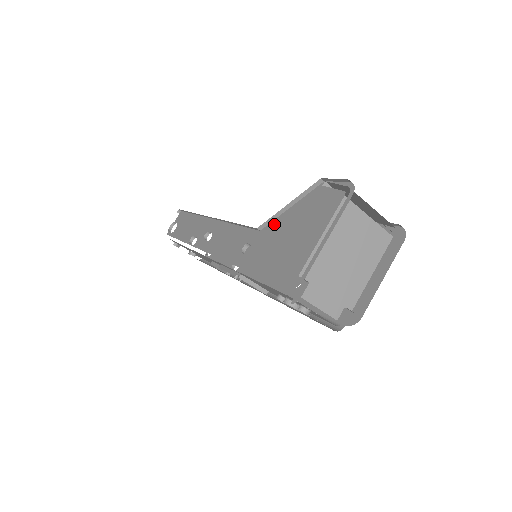
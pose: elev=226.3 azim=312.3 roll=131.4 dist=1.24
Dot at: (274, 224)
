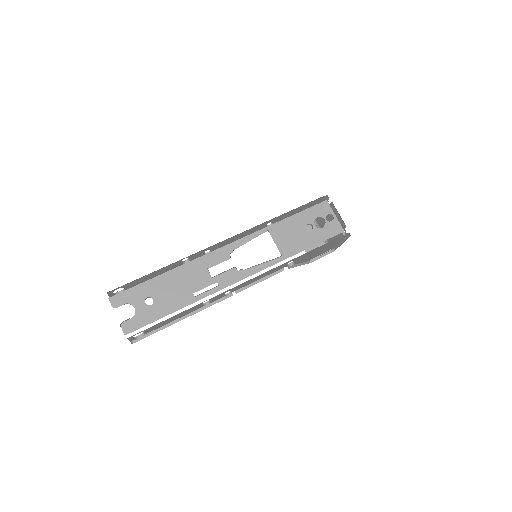
Dot at: occluded
